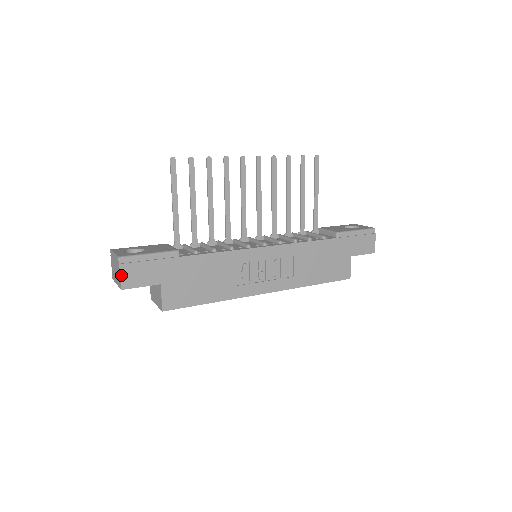
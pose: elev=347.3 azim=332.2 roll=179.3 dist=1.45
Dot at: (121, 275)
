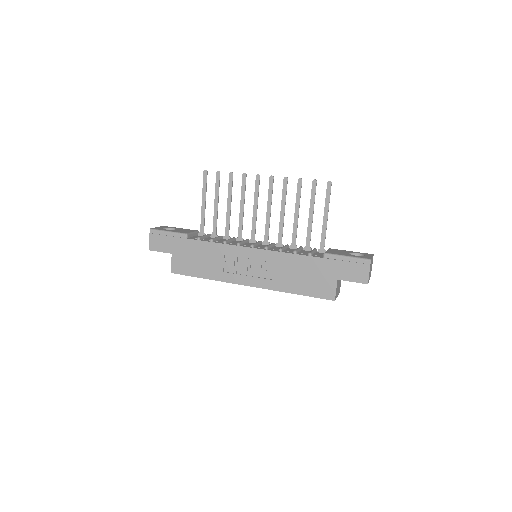
Dot at: (150, 241)
